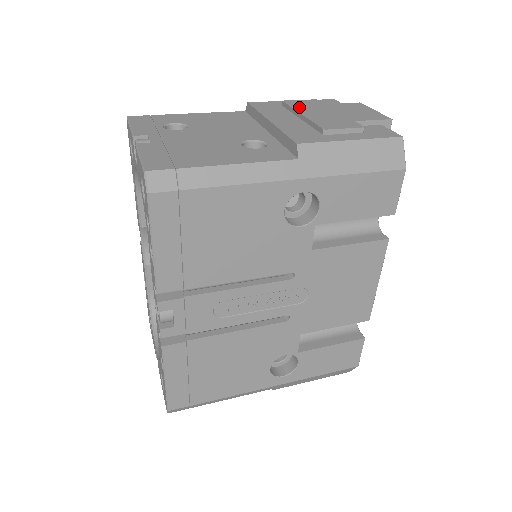
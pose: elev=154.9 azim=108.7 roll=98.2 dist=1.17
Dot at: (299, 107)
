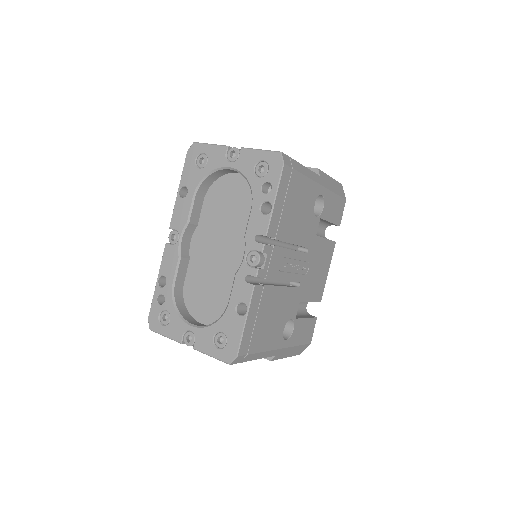
Dot at: occluded
